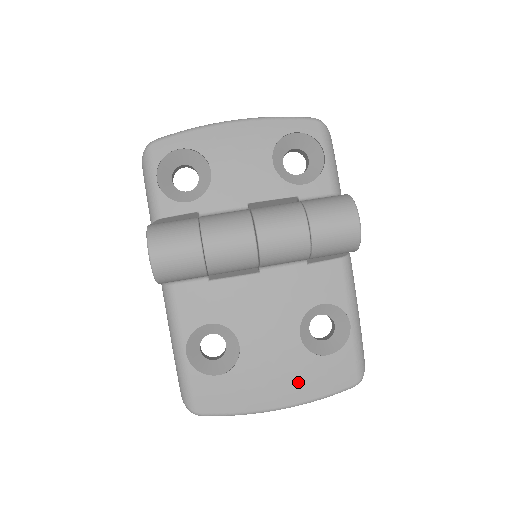
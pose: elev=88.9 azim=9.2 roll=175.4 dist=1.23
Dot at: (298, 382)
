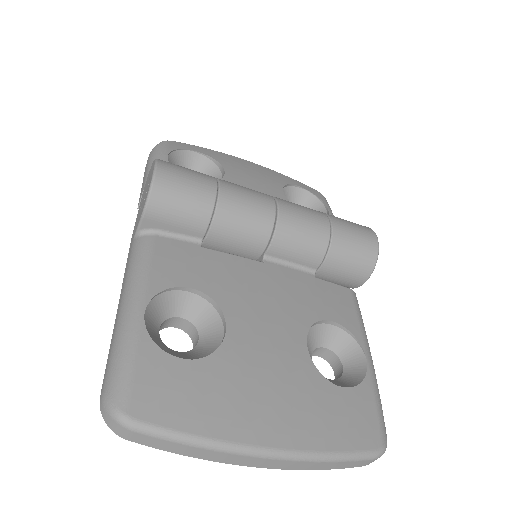
Dot at: (302, 412)
